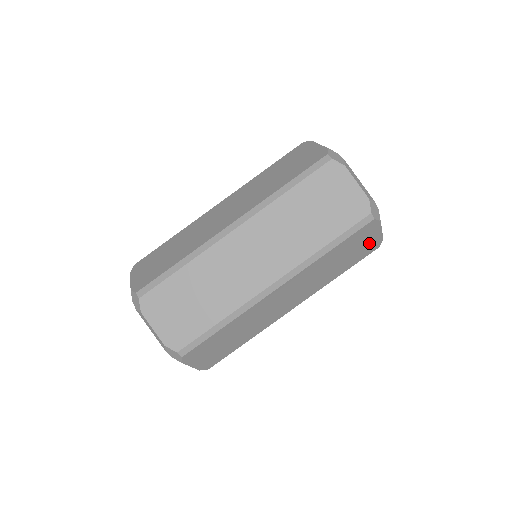
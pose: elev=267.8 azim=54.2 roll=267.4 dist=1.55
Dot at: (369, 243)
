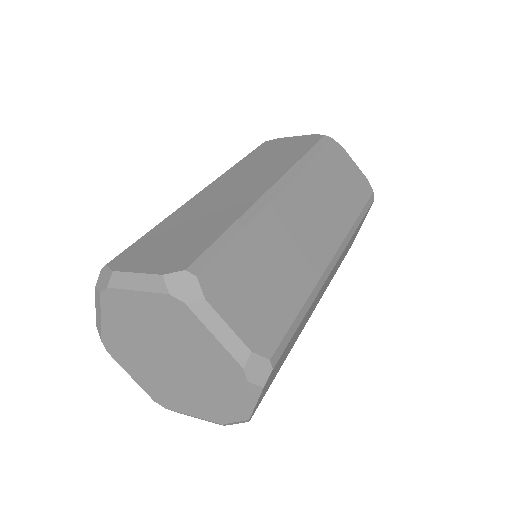
Dot at: (355, 177)
